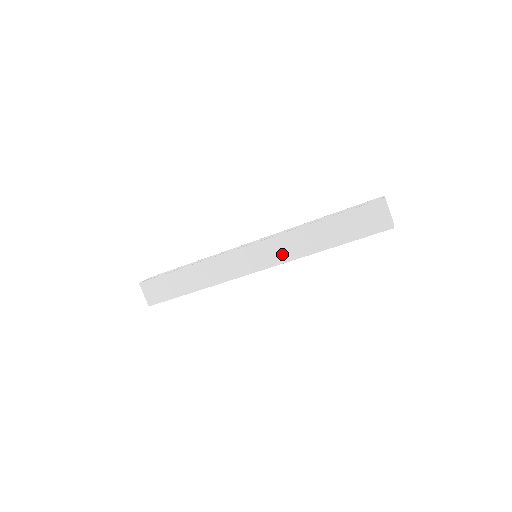
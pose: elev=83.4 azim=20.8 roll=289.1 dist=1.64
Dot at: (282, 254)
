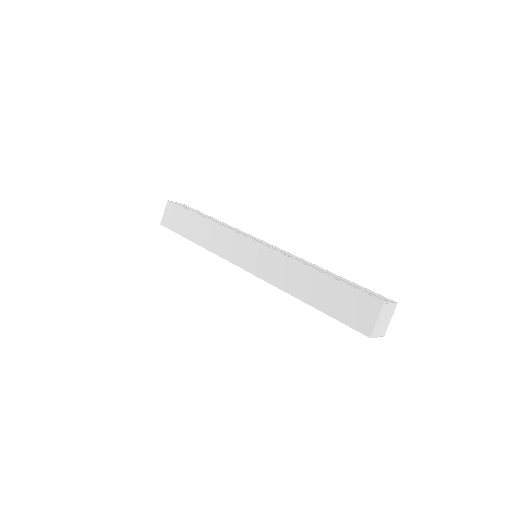
Dot at: (270, 272)
